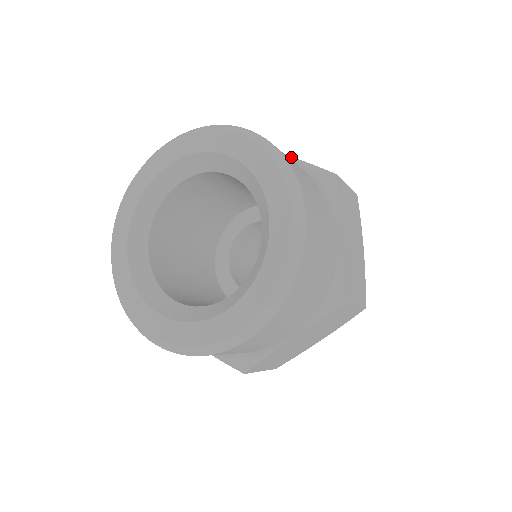
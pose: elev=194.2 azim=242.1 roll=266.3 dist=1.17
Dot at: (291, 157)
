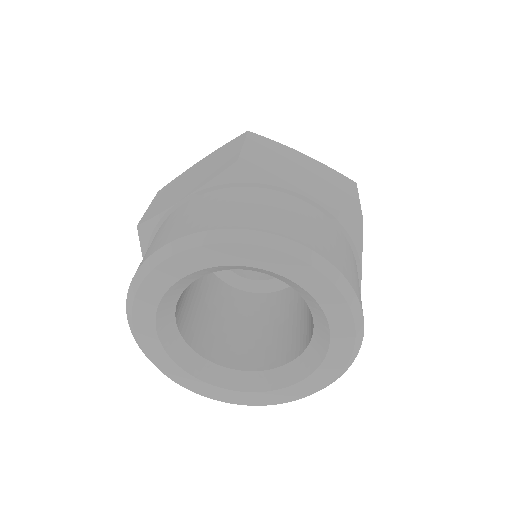
Dot at: (315, 202)
